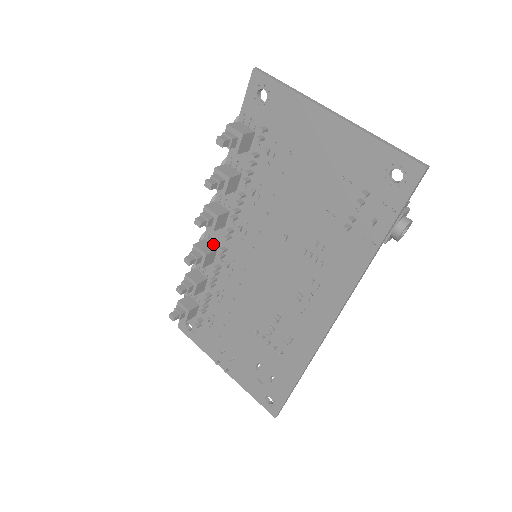
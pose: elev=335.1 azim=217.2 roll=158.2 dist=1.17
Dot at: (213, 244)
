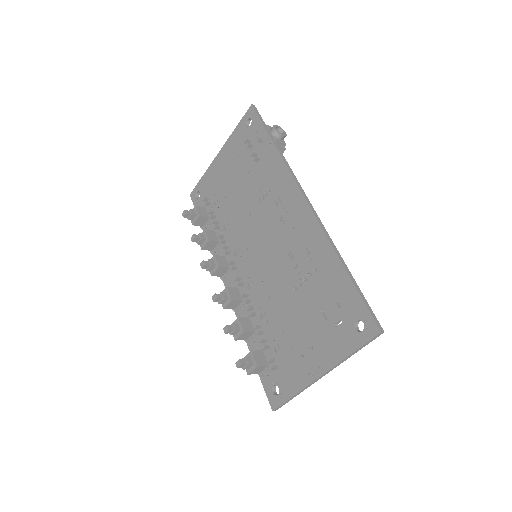
Dot at: occluded
